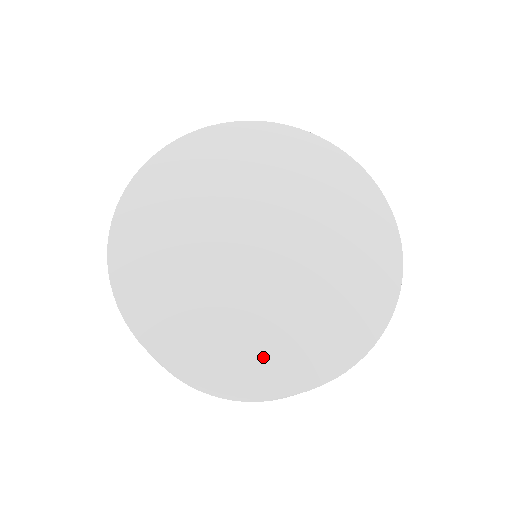
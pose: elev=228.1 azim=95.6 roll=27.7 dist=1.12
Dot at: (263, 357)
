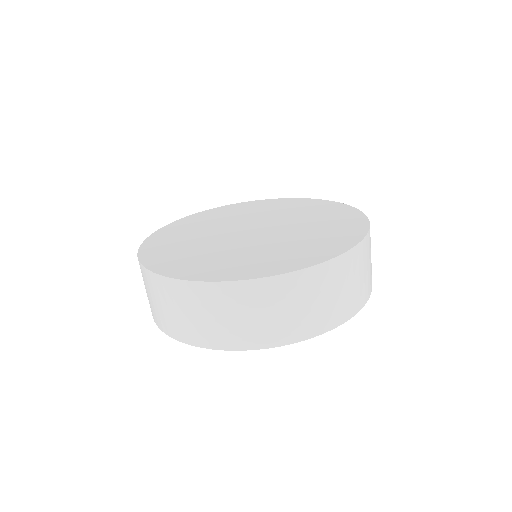
Dot at: (264, 263)
